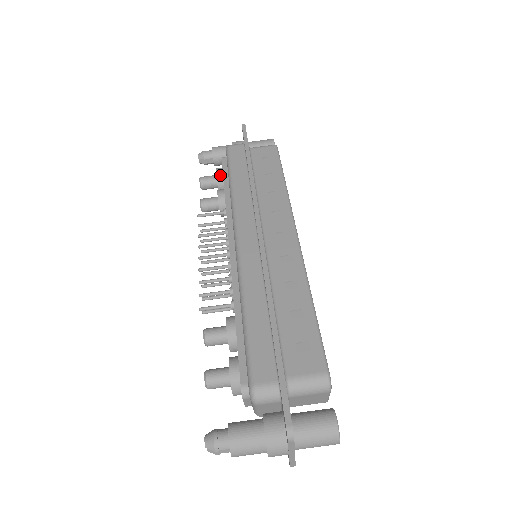
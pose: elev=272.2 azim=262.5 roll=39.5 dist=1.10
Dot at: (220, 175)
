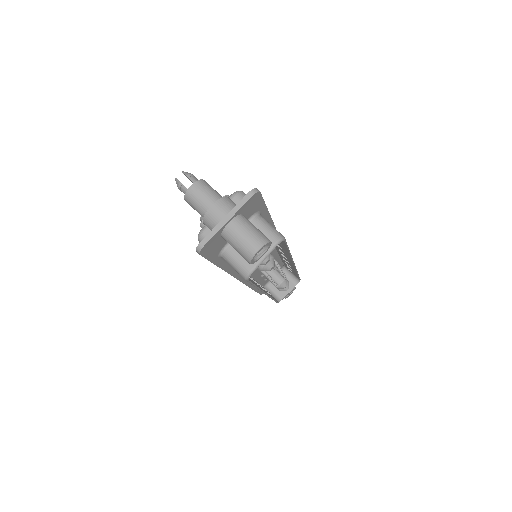
Dot at: occluded
